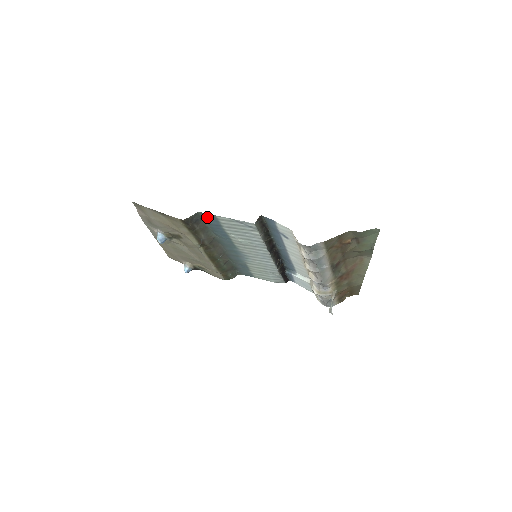
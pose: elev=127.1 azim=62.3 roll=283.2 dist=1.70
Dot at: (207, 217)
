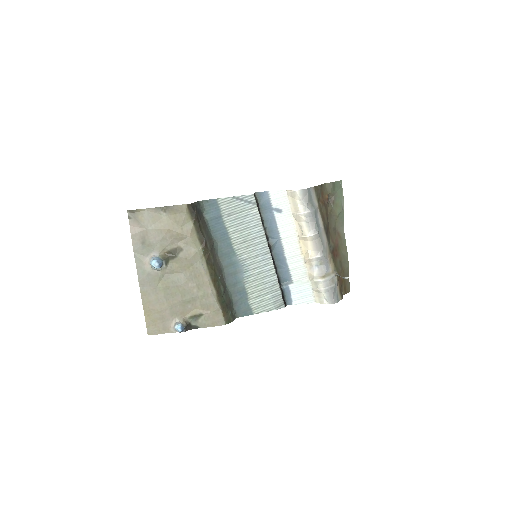
Dot at: (208, 207)
